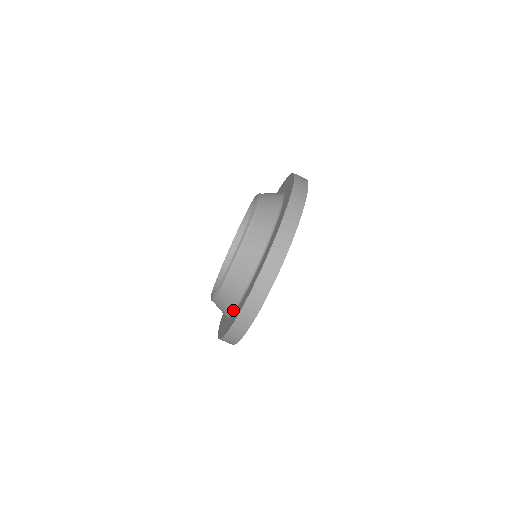
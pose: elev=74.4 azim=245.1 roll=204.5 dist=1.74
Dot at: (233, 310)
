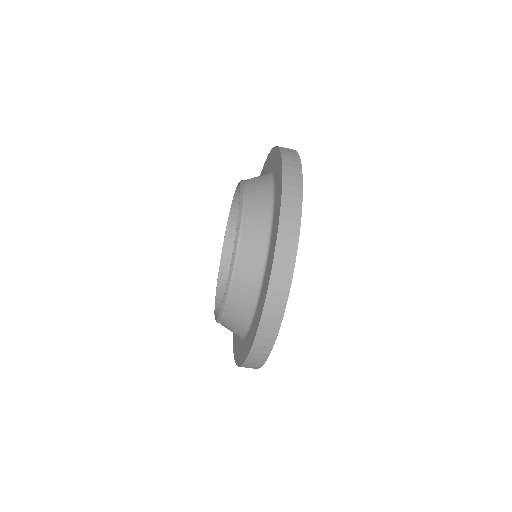
Dot at: (239, 337)
